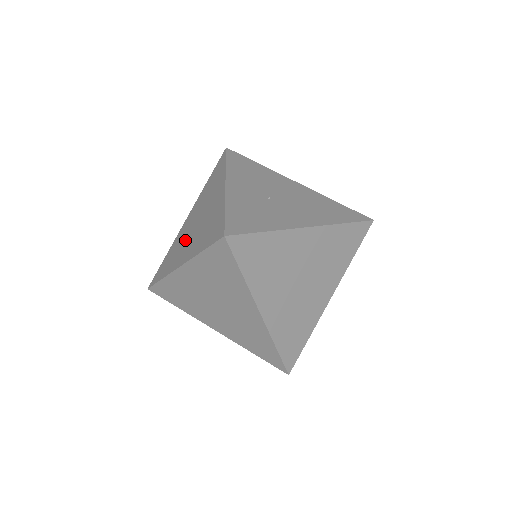
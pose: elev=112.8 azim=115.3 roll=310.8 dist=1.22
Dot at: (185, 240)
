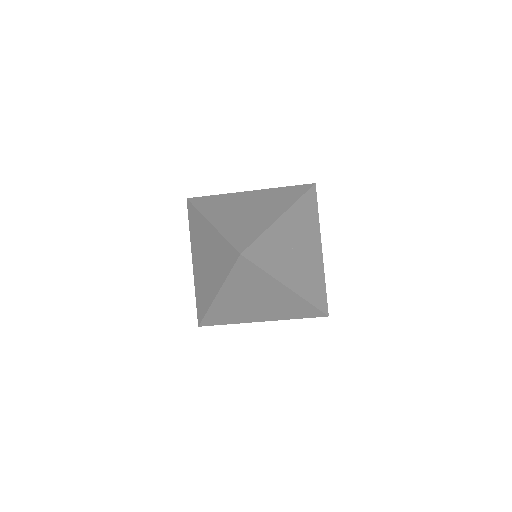
Dot at: (231, 208)
